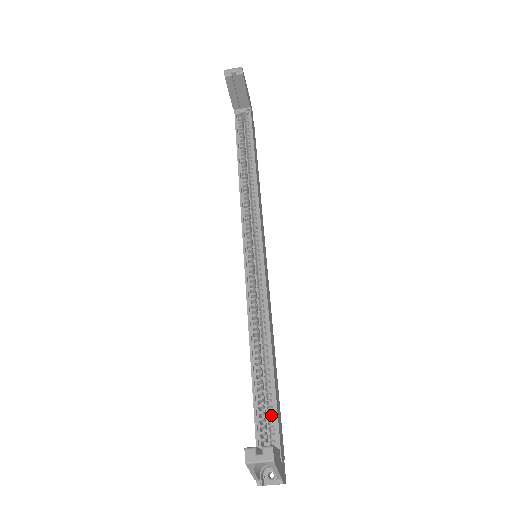
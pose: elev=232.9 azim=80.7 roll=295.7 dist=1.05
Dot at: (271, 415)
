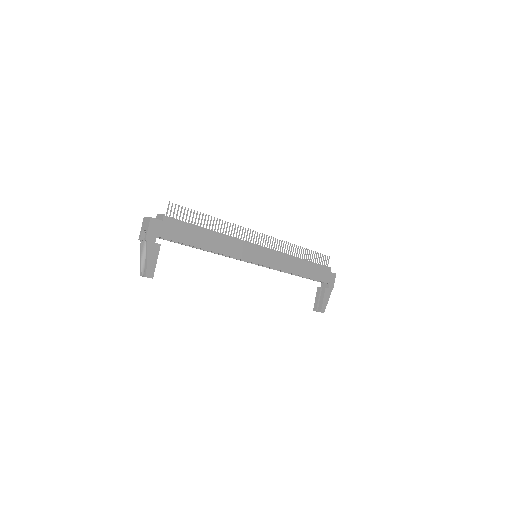
Dot at: (315, 279)
